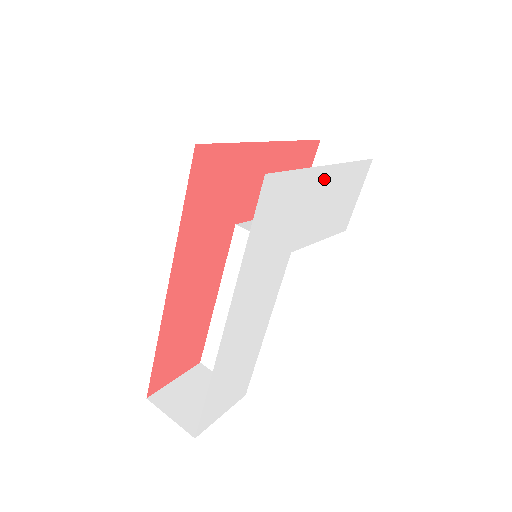
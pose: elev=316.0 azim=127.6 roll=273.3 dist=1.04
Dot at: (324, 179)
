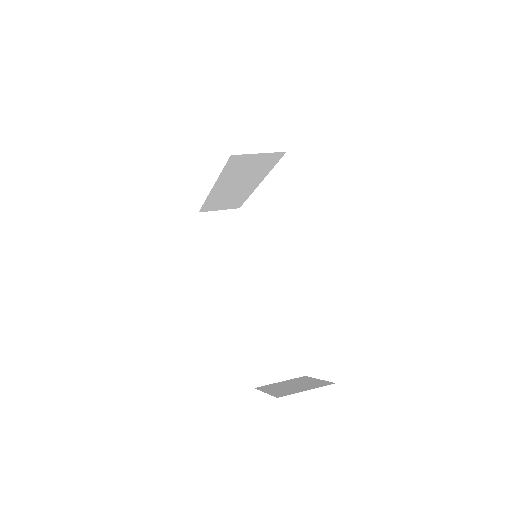
Dot at: occluded
